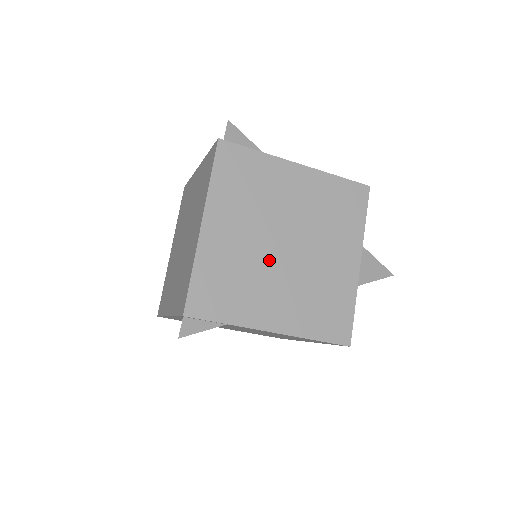
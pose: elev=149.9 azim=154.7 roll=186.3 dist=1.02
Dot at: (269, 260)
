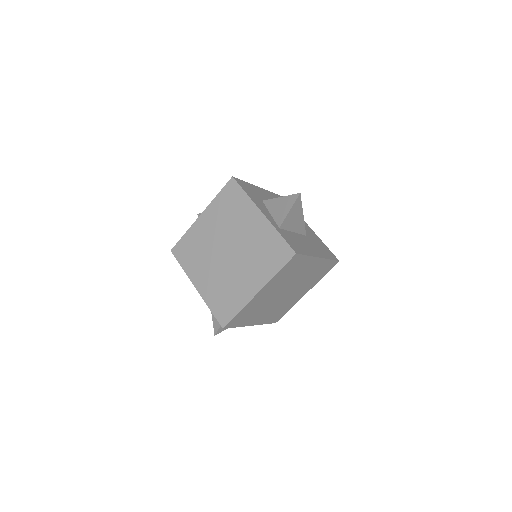
Dot at: (273, 300)
